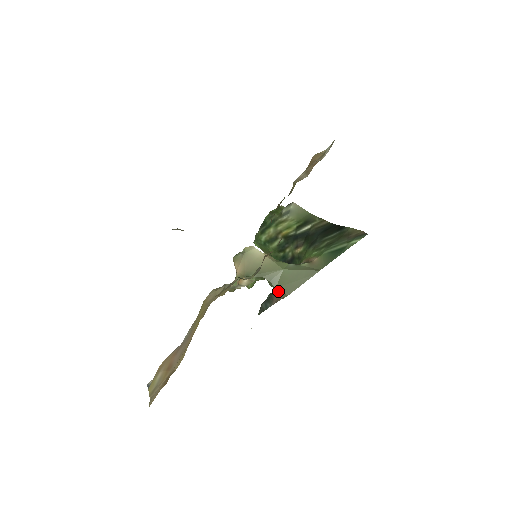
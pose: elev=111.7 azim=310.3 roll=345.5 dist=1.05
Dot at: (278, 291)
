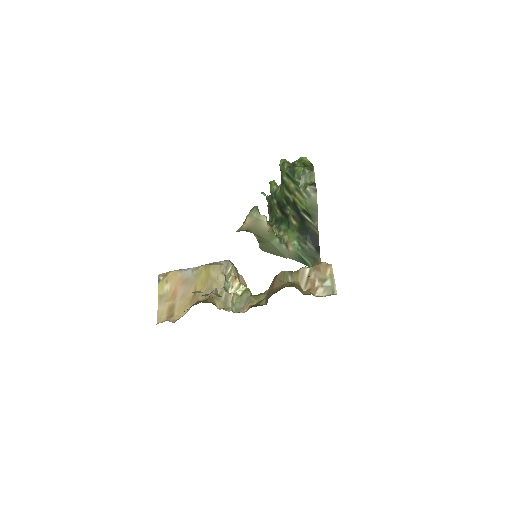
Dot at: occluded
